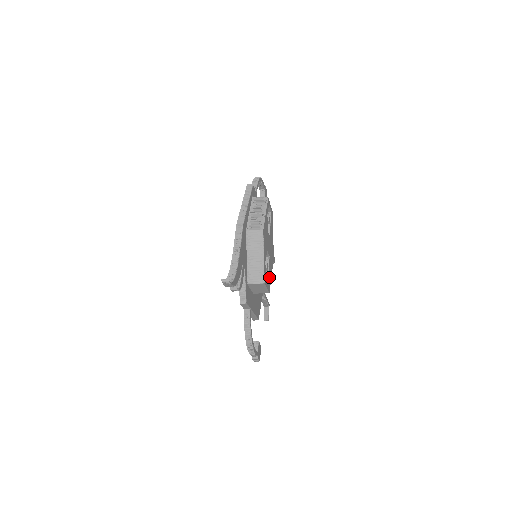
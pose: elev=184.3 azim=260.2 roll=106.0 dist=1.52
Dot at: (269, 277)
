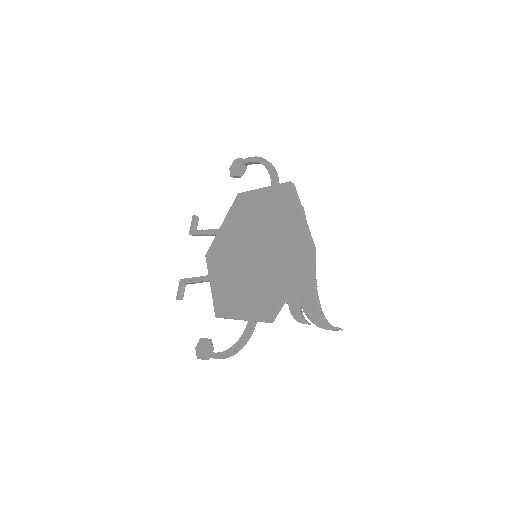
Dot at: occluded
